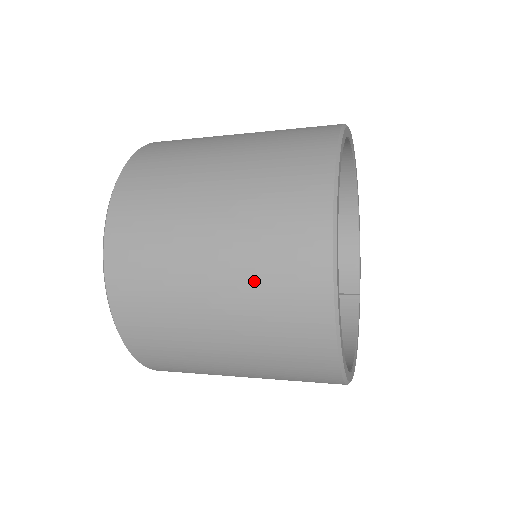
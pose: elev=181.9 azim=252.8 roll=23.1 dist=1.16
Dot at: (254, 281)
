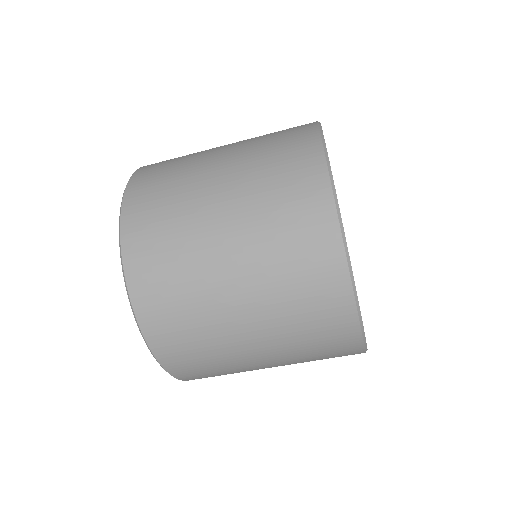
Dot at: (261, 198)
